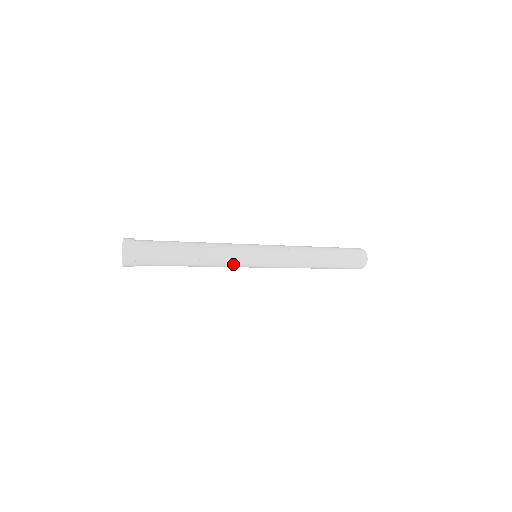
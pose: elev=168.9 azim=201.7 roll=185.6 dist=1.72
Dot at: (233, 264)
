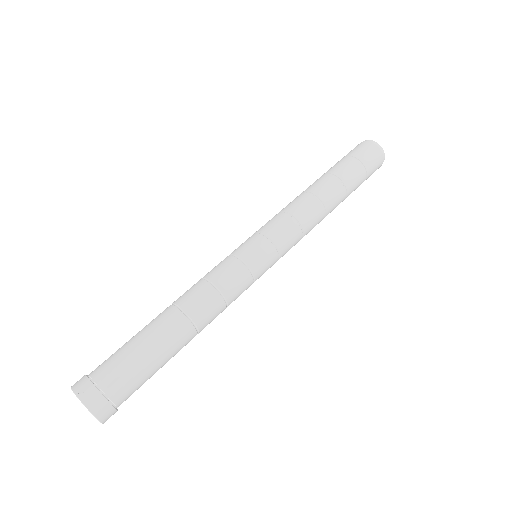
Dot at: (232, 281)
